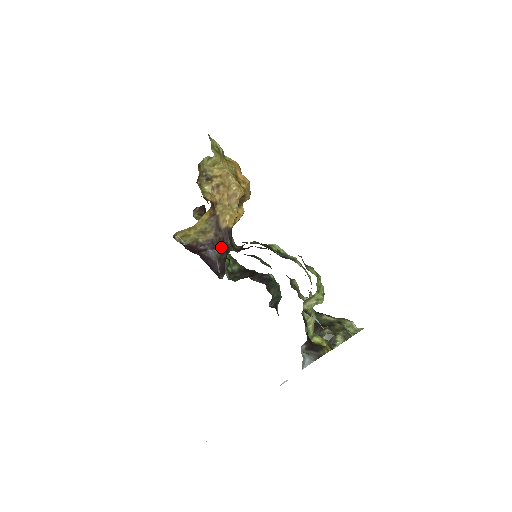
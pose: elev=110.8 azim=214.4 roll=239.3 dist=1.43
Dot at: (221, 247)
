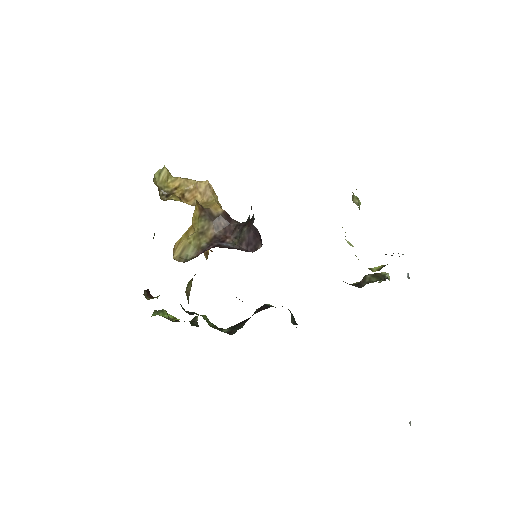
Dot at: (231, 233)
